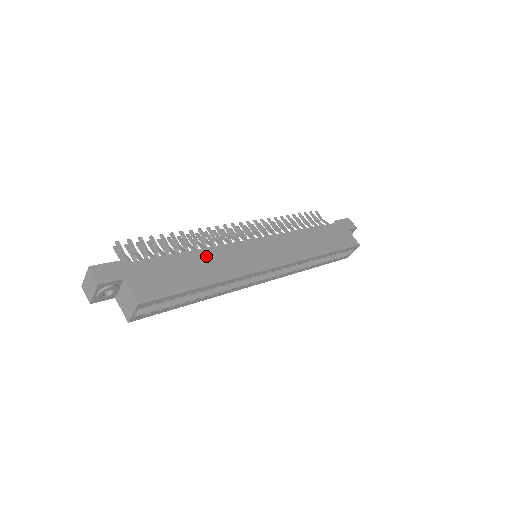
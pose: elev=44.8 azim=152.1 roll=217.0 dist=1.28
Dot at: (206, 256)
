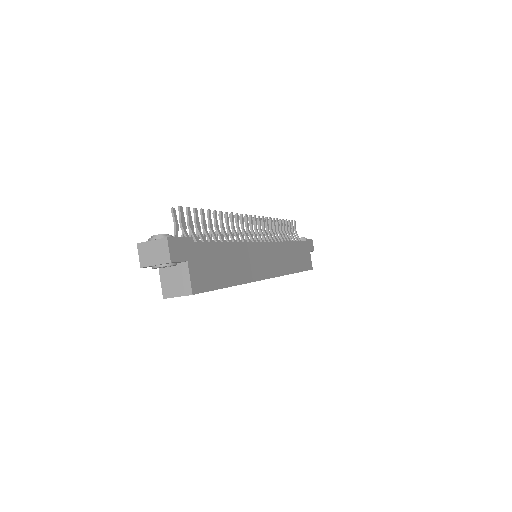
Dot at: (237, 252)
